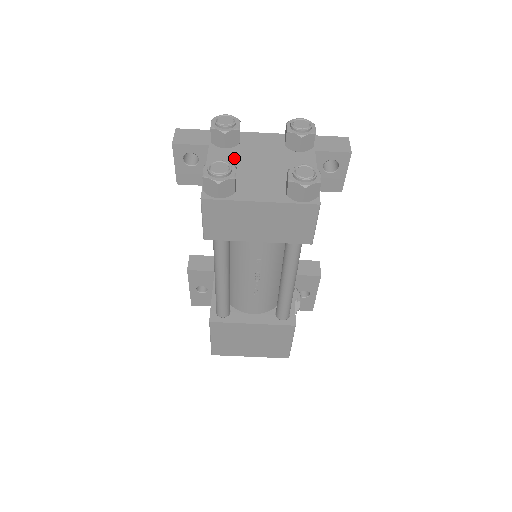
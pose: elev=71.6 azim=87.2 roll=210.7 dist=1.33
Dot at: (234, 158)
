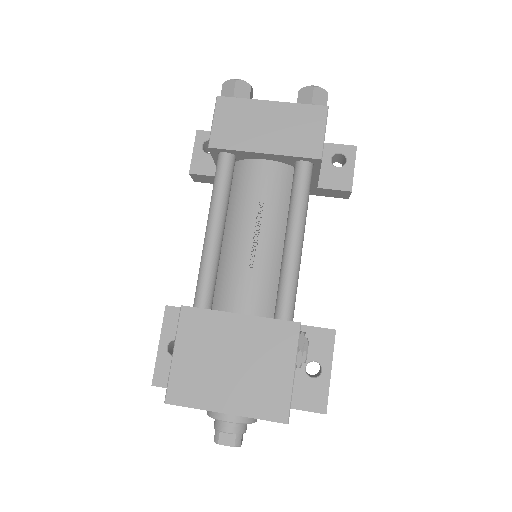
Dot at: occluded
